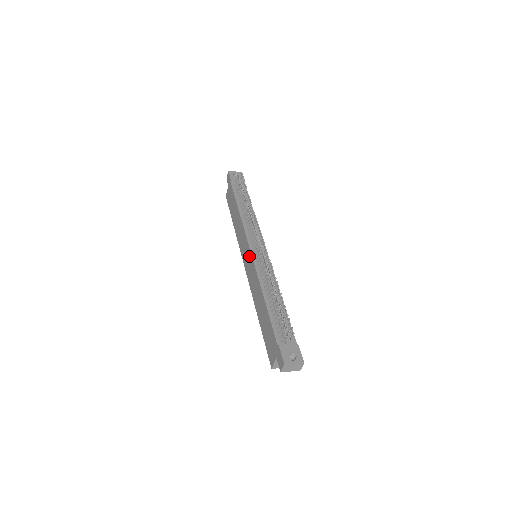
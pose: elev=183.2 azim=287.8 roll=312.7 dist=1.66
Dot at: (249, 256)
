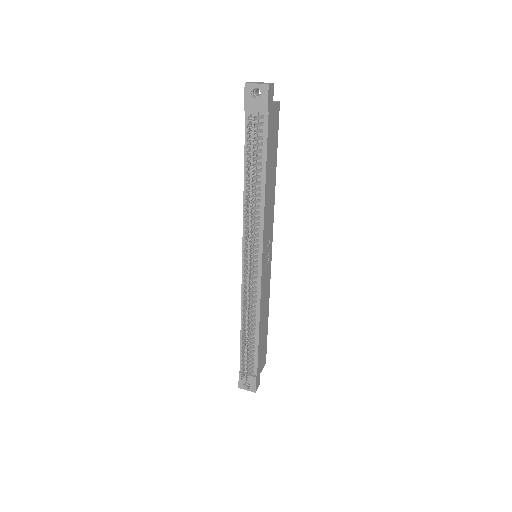
Dot at: occluded
